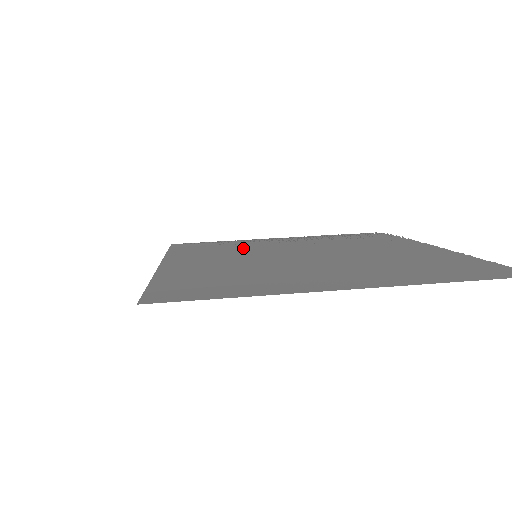
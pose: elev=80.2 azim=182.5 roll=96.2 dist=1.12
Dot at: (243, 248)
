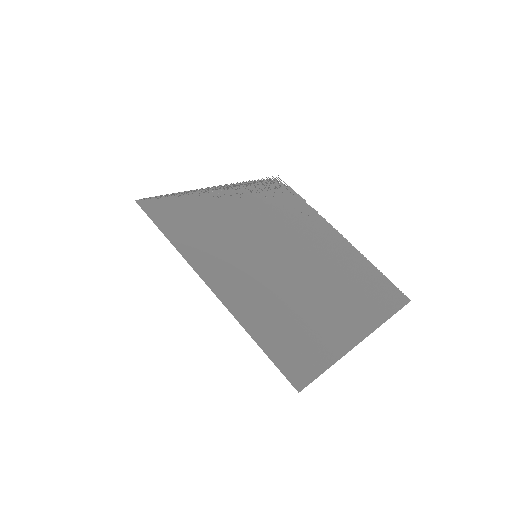
Dot at: (224, 227)
